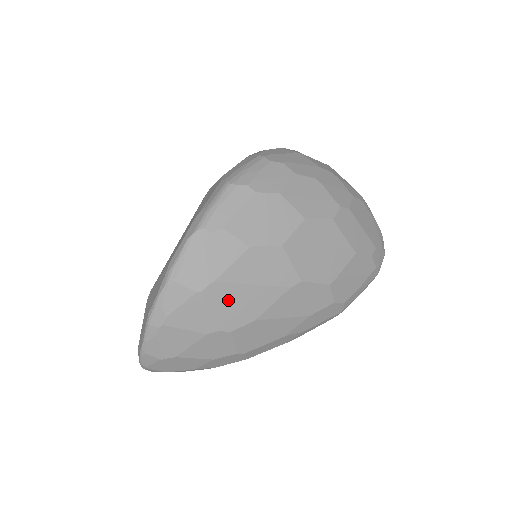
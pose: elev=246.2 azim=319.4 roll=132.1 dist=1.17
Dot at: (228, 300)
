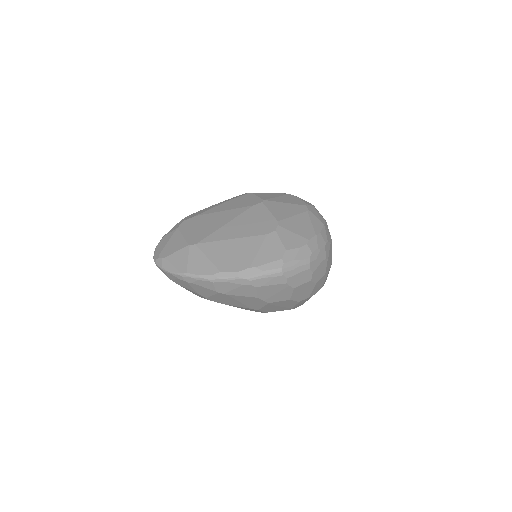
Dot at: (224, 298)
